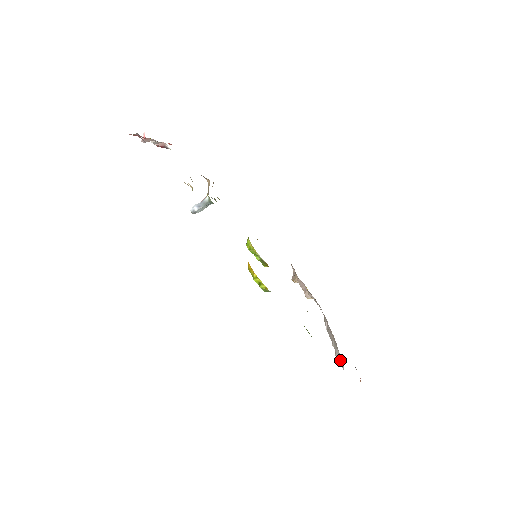
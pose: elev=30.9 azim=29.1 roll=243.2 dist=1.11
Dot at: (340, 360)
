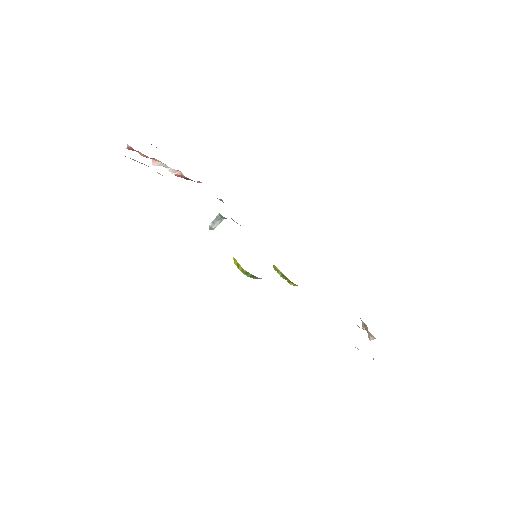
Dot at: occluded
